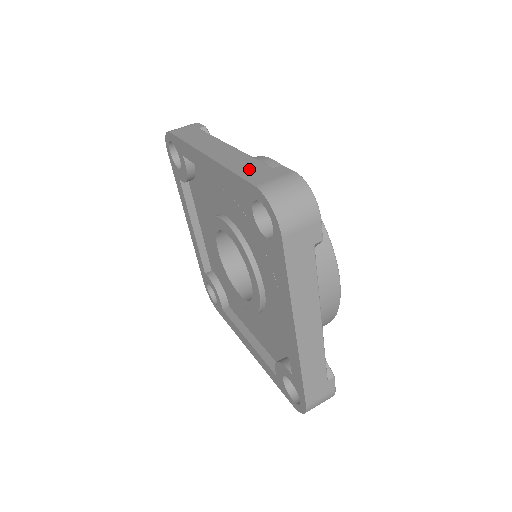
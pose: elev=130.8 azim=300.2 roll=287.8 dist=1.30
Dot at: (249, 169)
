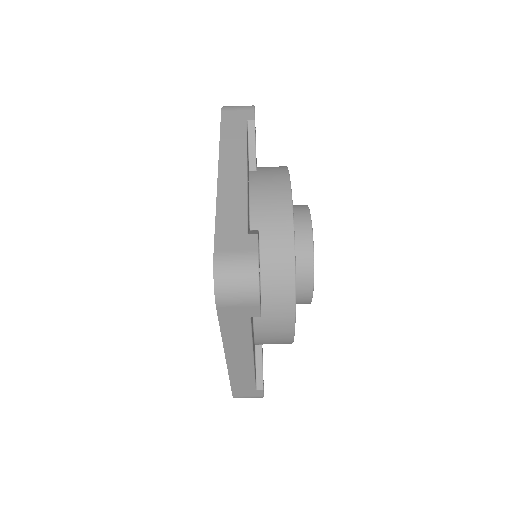
Dot at: (242, 386)
